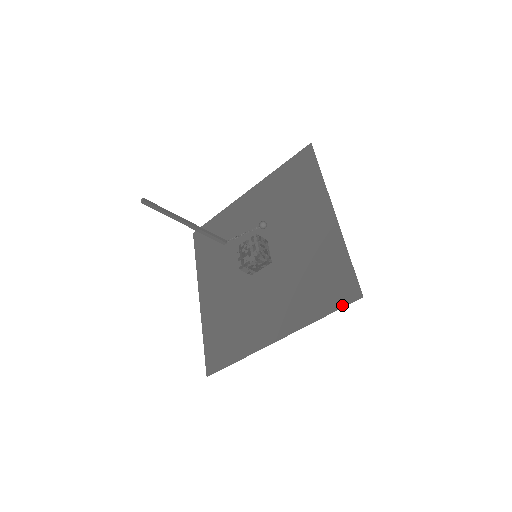
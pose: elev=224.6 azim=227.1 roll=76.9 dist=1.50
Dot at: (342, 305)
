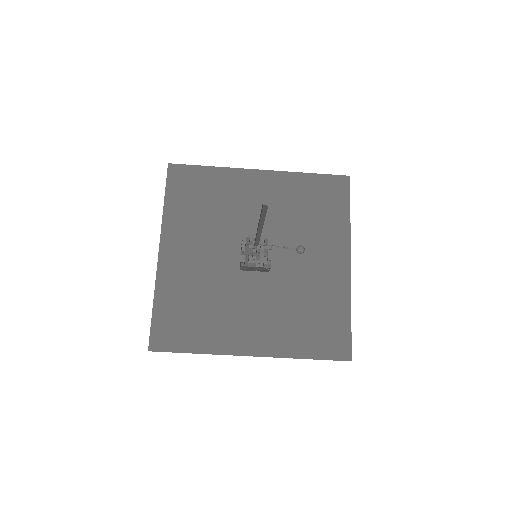
Dot at: (330, 358)
